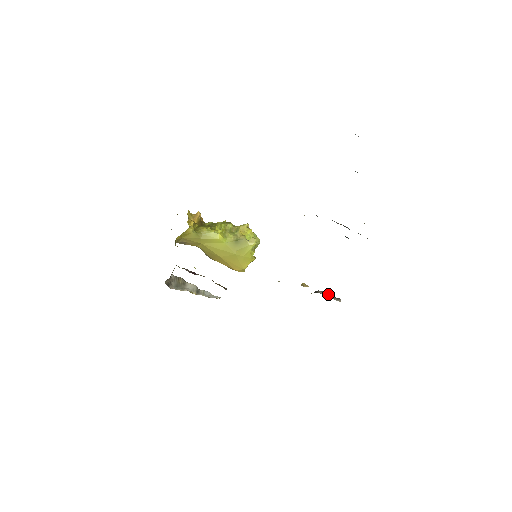
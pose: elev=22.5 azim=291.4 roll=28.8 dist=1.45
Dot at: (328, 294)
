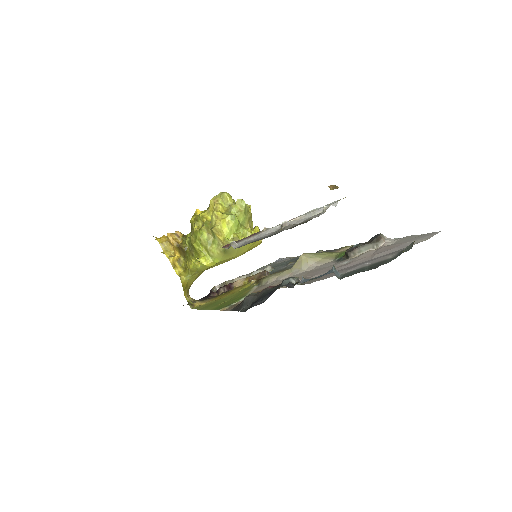
Dot at: (362, 248)
